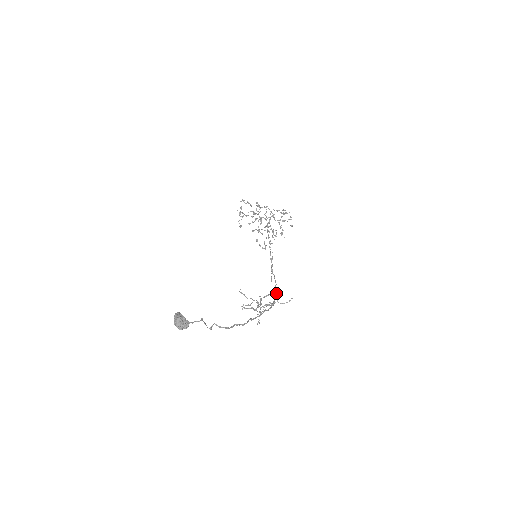
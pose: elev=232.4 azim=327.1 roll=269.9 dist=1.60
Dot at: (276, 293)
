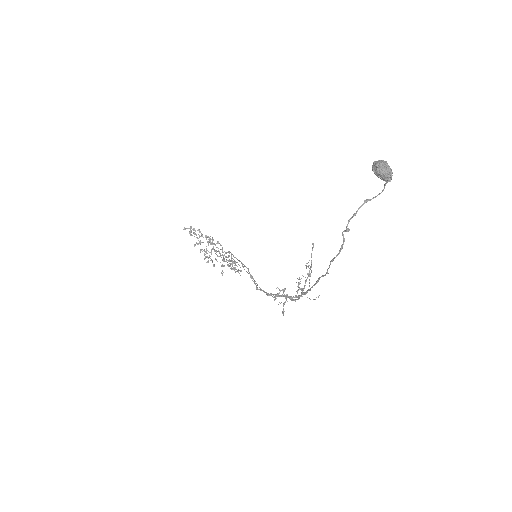
Dot at: occluded
